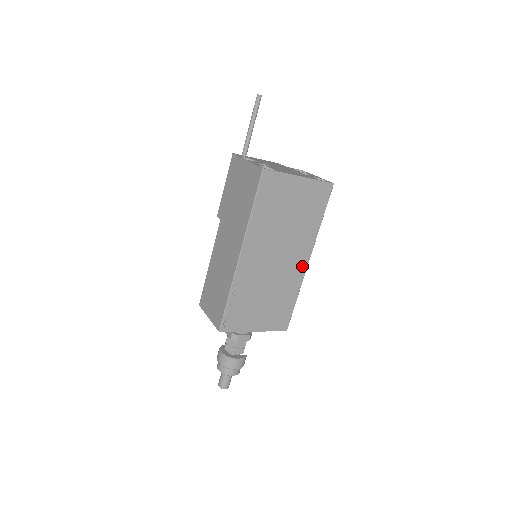
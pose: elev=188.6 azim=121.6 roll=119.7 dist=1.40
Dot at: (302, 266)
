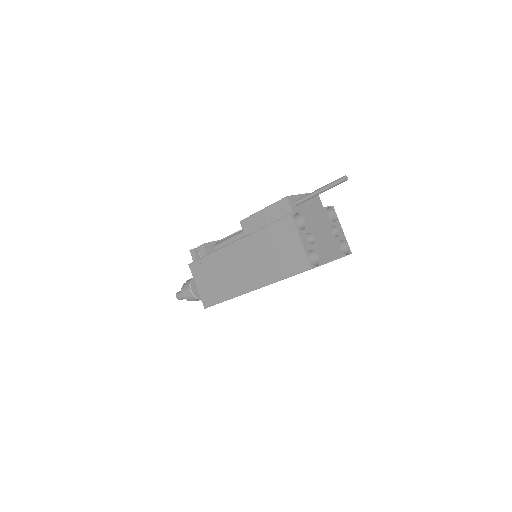
Dot at: occluded
